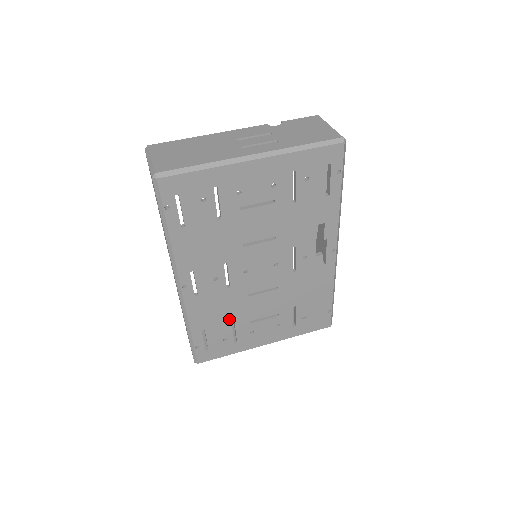
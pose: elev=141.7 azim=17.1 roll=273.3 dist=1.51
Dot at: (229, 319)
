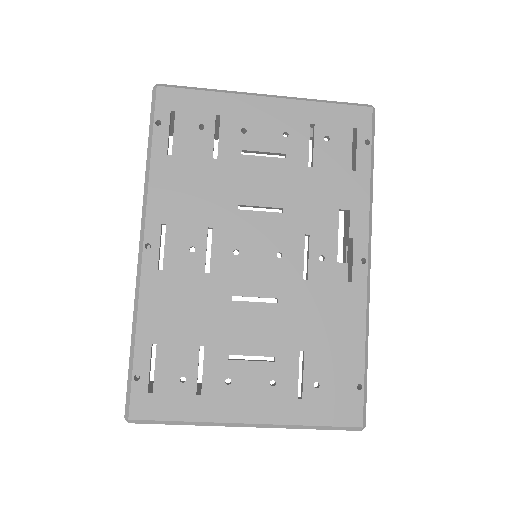
Dot at: (197, 336)
